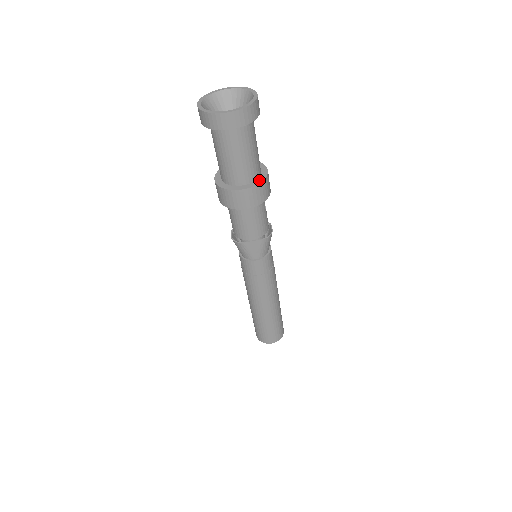
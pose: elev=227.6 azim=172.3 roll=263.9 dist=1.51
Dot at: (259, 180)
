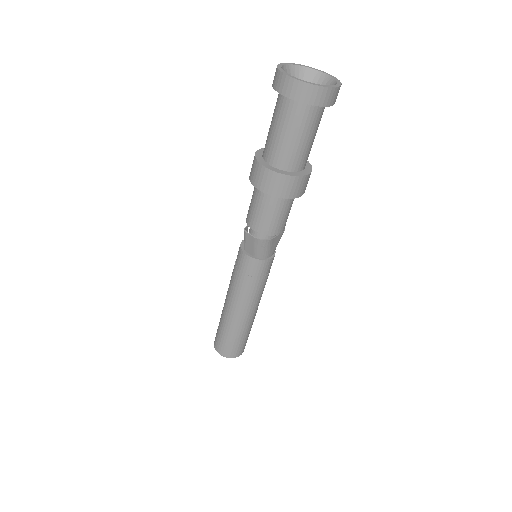
Dot at: (308, 164)
